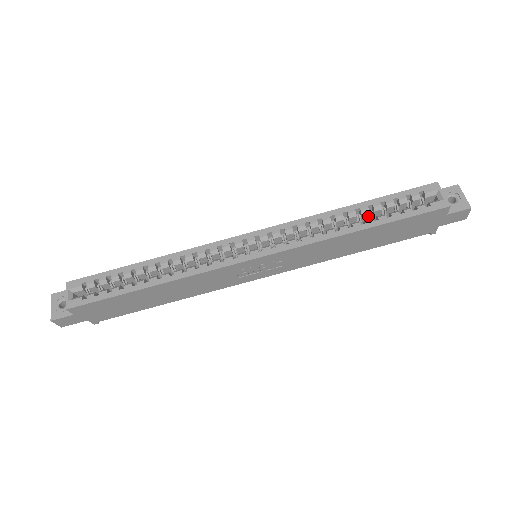
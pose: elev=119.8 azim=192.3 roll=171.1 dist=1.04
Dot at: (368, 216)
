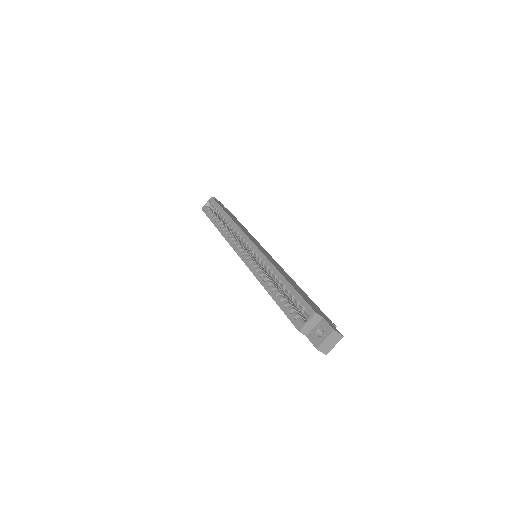
Dot at: occluded
